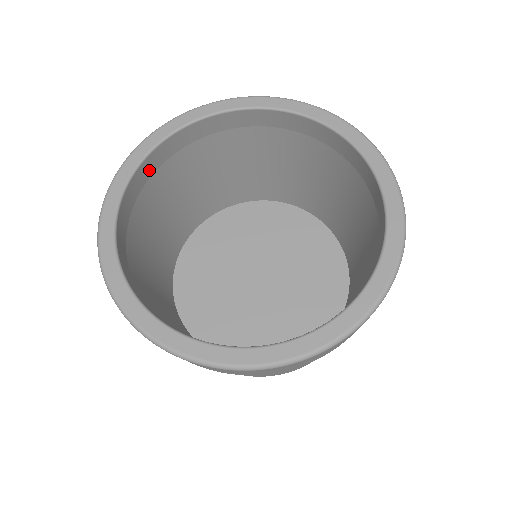
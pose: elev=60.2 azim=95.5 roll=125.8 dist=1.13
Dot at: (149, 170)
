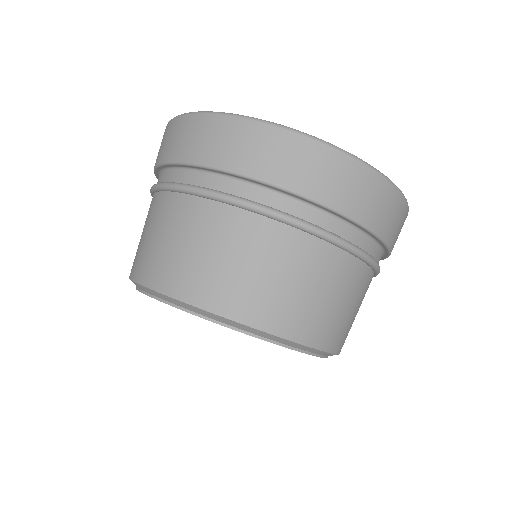
Dot at: occluded
